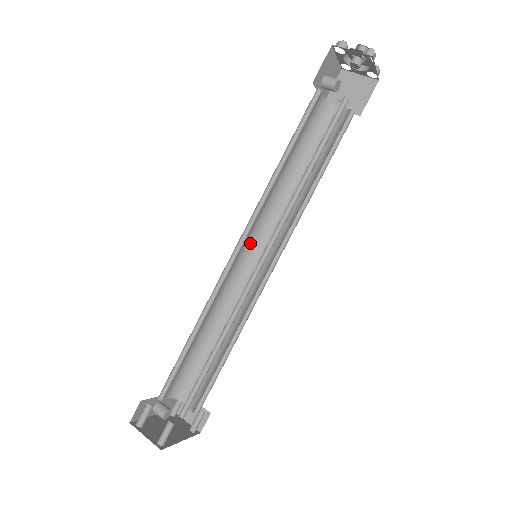
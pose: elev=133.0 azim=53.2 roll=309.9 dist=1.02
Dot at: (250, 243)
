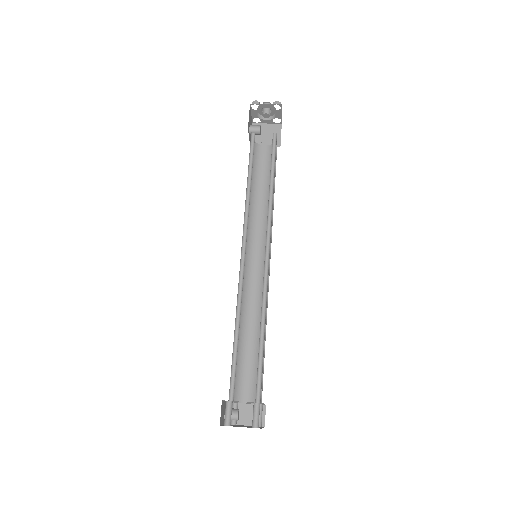
Dot at: occluded
